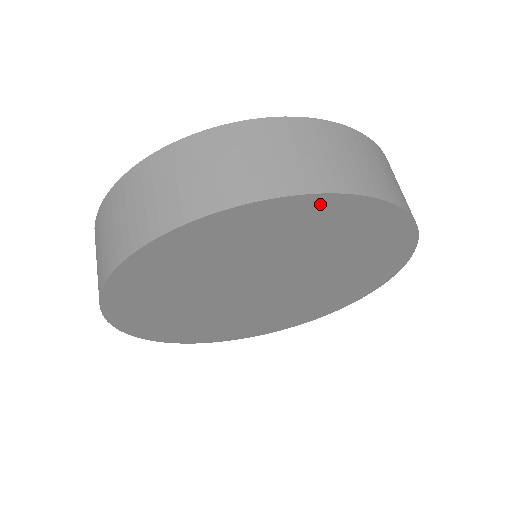
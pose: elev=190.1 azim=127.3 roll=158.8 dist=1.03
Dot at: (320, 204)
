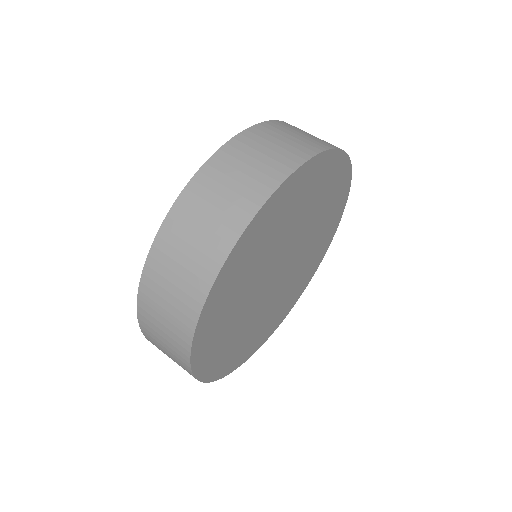
Dot at: (295, 180)
